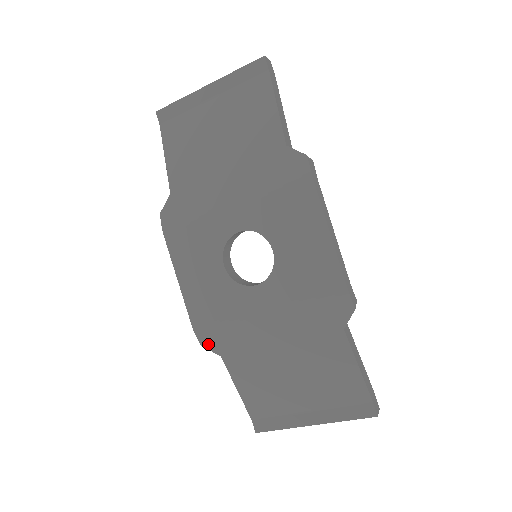
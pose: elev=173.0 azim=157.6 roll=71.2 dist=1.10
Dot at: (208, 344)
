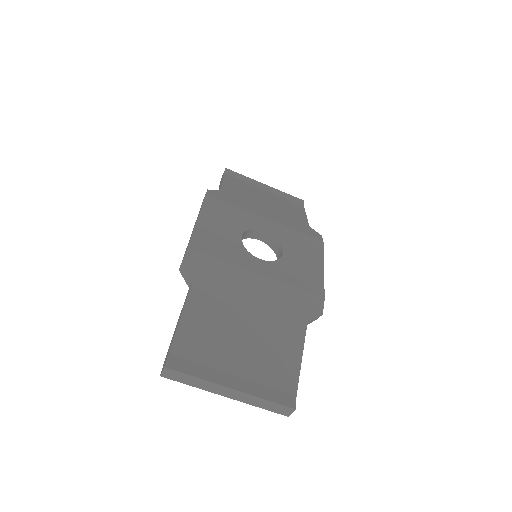
Dot at: (190, 266)
